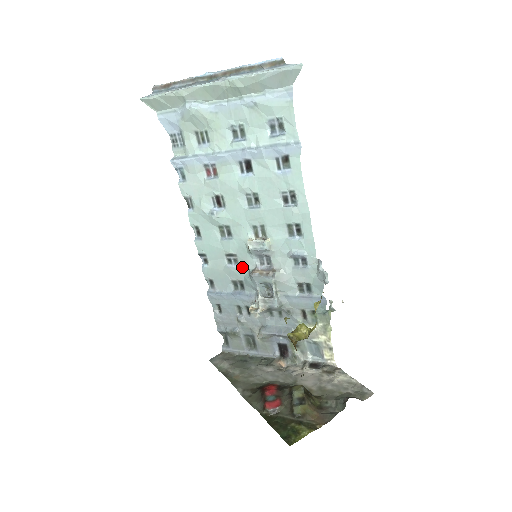
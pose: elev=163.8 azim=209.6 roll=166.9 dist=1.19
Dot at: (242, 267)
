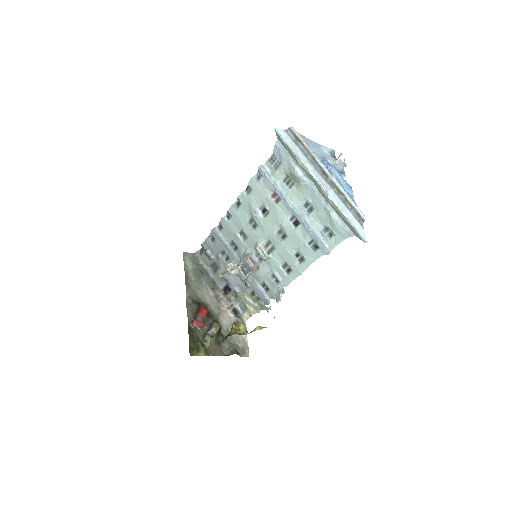
Dot at: (245, 244)
